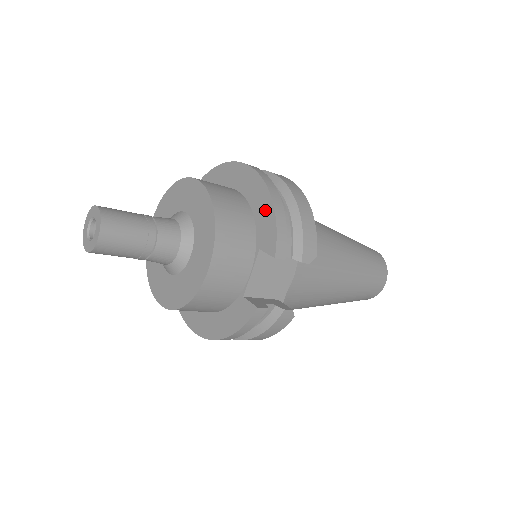
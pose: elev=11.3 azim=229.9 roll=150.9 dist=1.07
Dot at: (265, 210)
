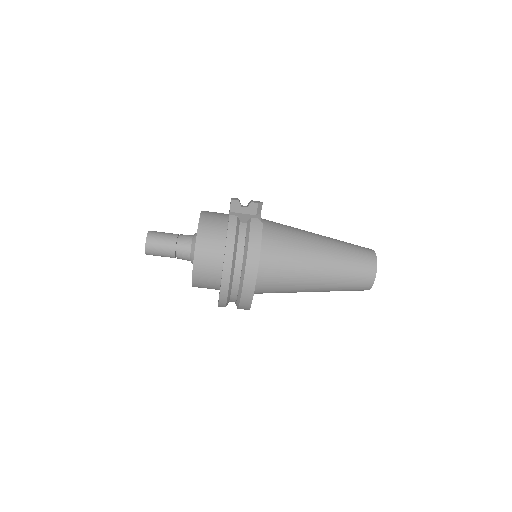
Dot at: occluded
